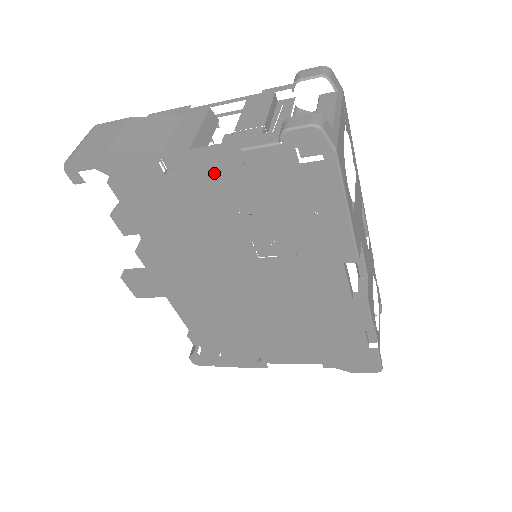
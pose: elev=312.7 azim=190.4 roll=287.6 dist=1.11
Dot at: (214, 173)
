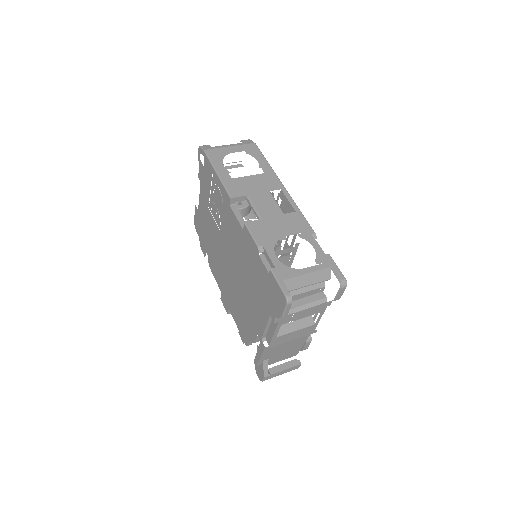
Dot at: (200, 195)
